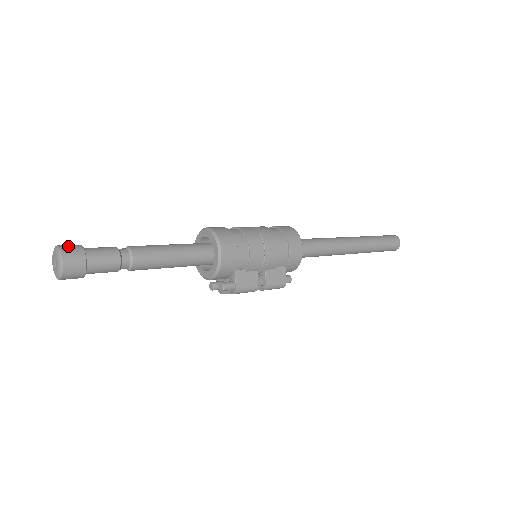
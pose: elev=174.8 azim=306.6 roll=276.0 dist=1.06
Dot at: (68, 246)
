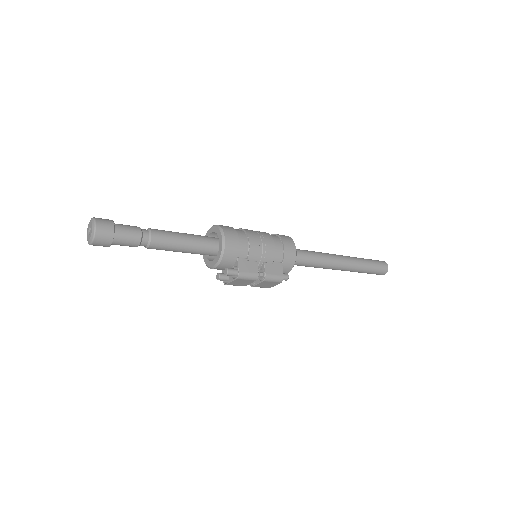
Dot at: (101, 218)
